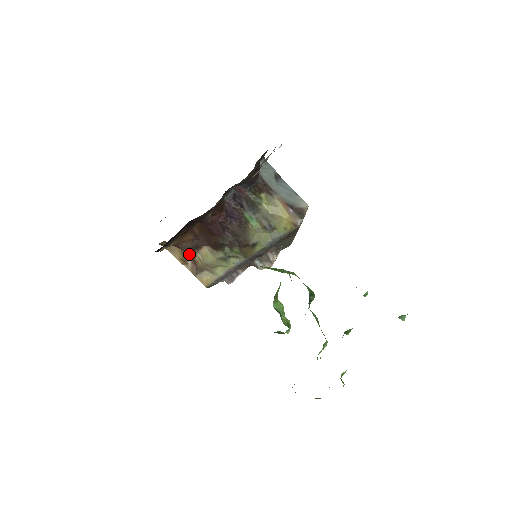
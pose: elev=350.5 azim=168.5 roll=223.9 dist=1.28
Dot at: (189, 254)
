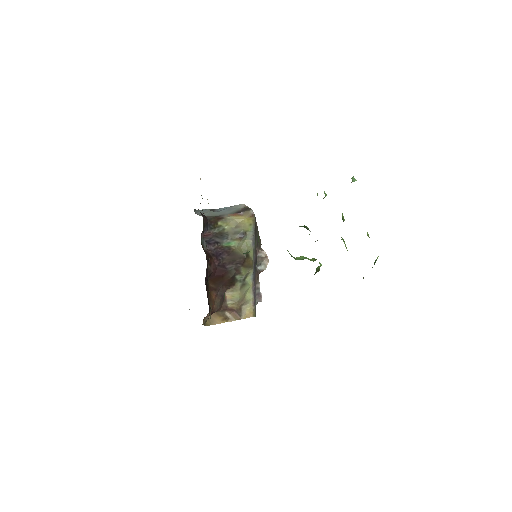
Dot at: (223, 309)
